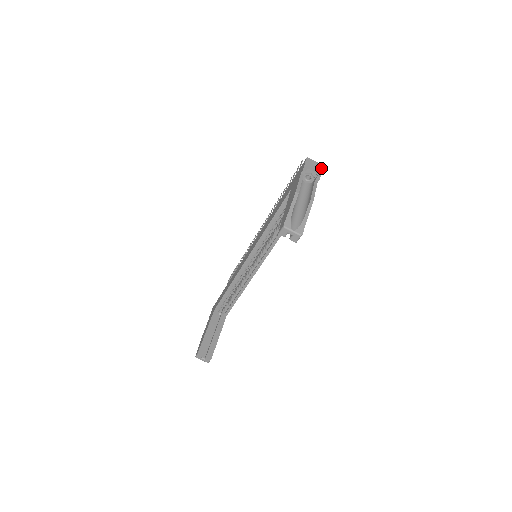
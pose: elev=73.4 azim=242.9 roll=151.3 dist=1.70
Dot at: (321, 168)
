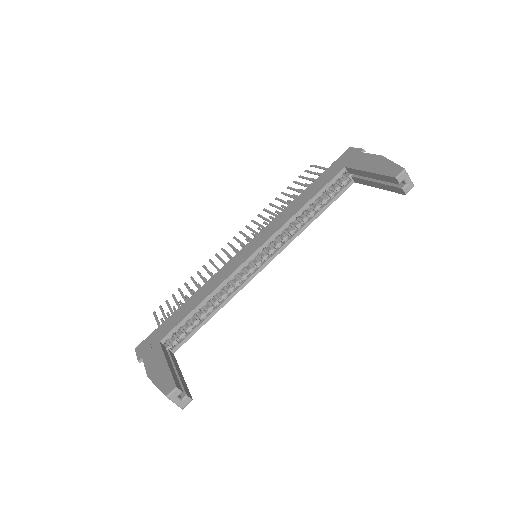
Dot at: occluded
